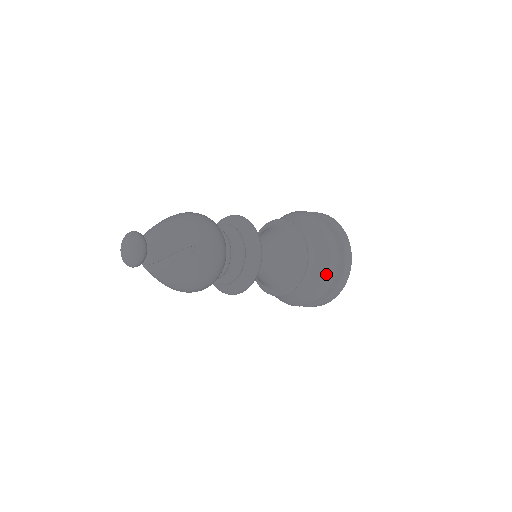
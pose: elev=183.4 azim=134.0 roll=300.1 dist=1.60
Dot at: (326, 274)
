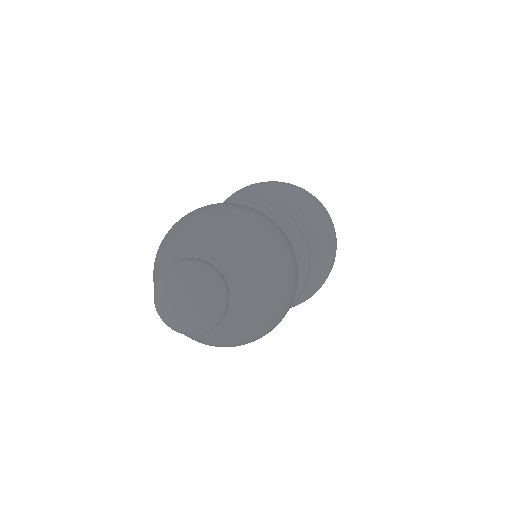
Dot at: occluded
